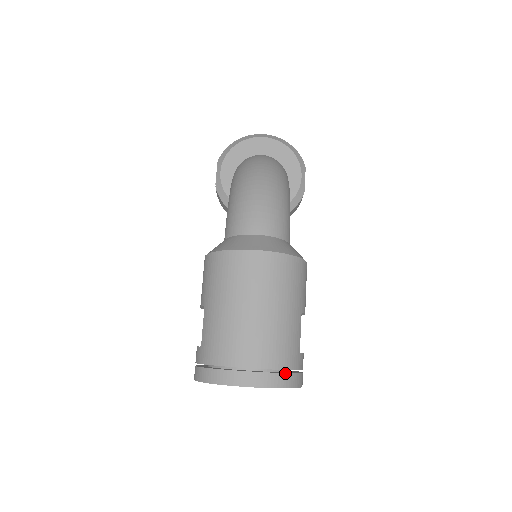
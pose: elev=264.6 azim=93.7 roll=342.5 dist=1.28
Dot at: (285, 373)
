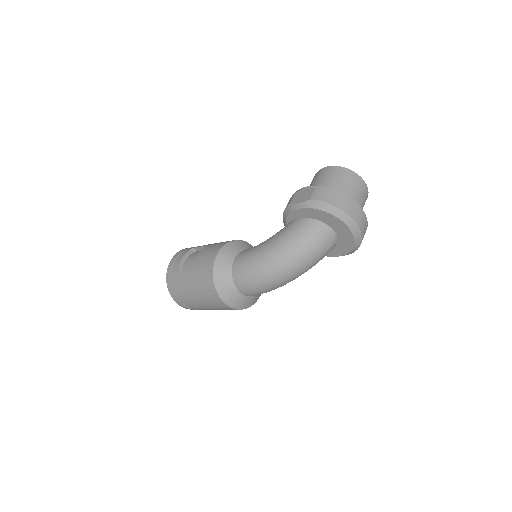
Dot at: occluded
